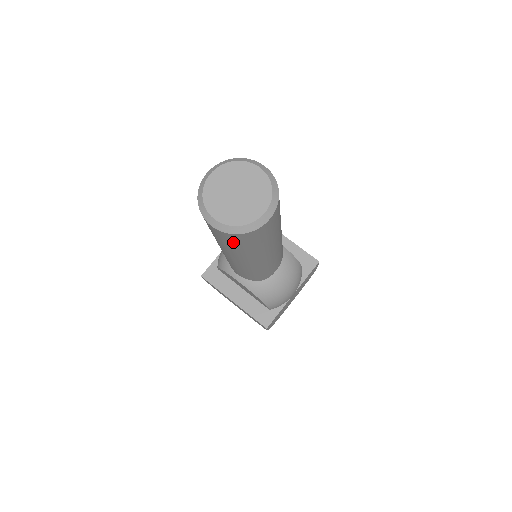
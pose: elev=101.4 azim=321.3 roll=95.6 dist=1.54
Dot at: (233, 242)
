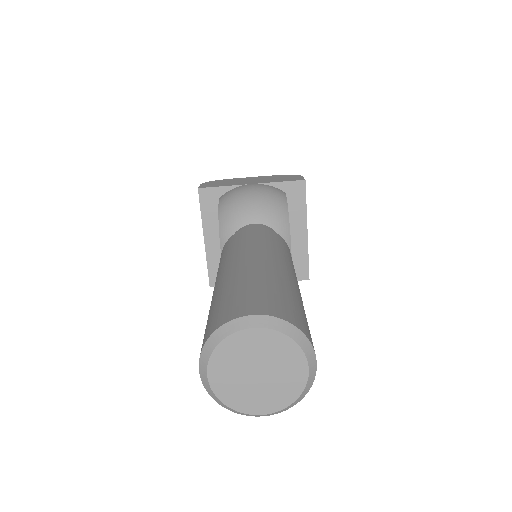
Dot at: occluded
